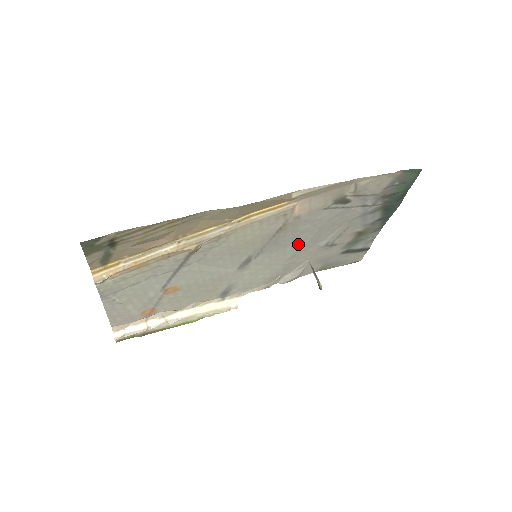
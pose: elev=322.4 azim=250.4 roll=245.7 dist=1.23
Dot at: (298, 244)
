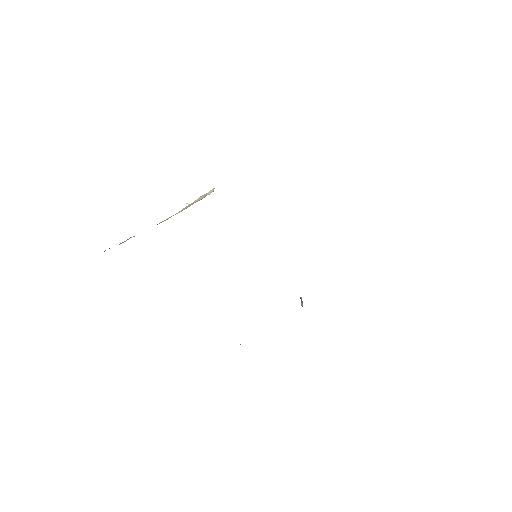
Dot at: occluded
